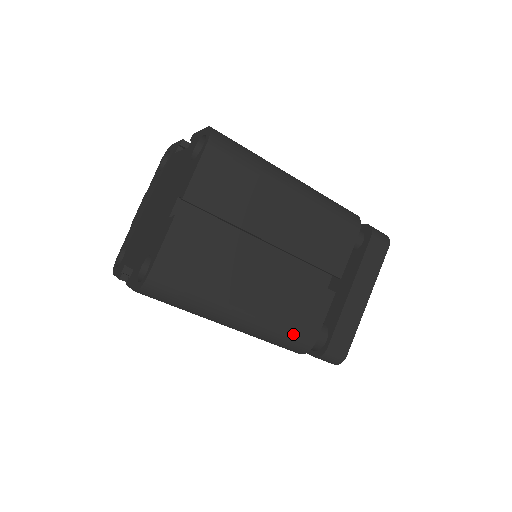
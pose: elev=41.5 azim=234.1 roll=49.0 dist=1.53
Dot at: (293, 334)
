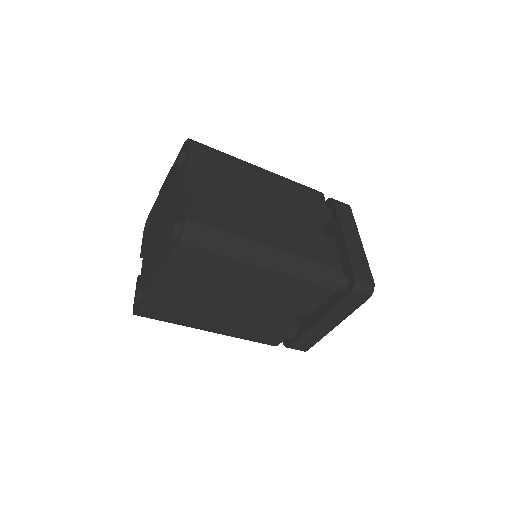
Dot at: (258, 341)
